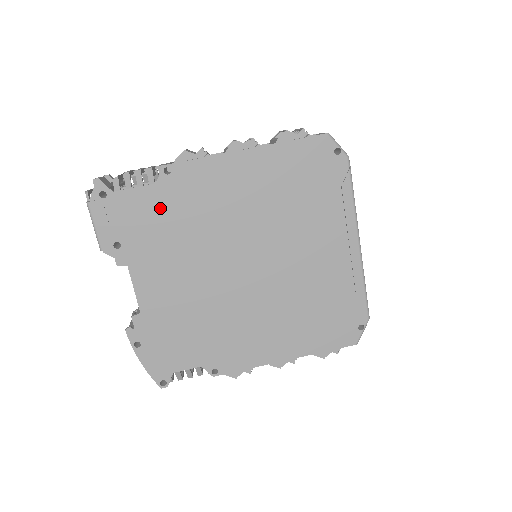
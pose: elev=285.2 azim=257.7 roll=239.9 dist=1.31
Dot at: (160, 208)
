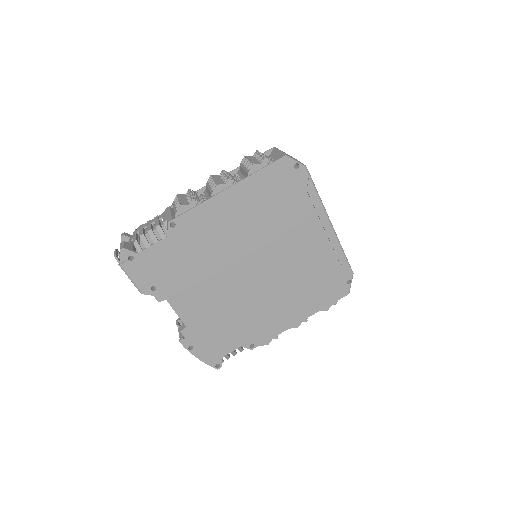
Dot at: (176, 252)
